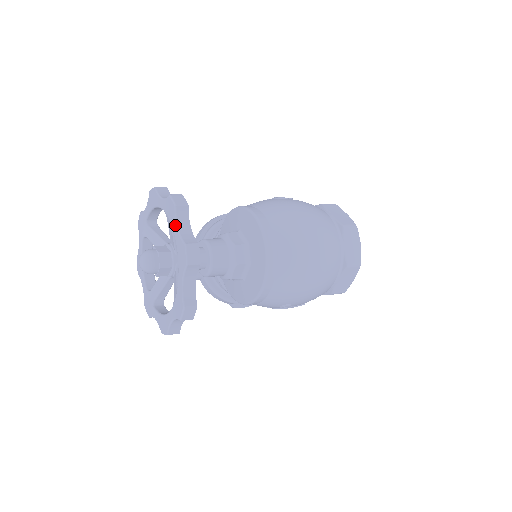
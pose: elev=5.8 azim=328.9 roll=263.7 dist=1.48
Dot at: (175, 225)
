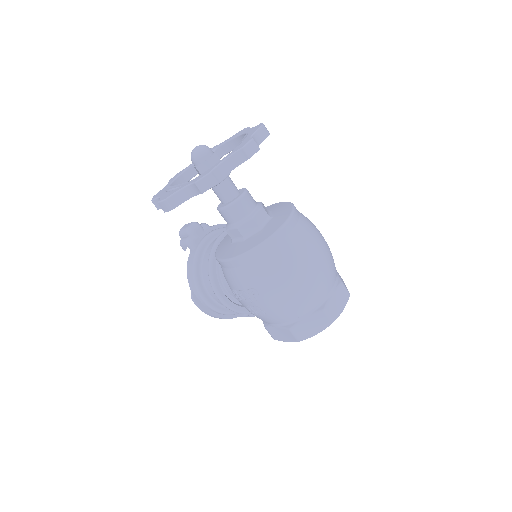
Dot at: (252, 133)
